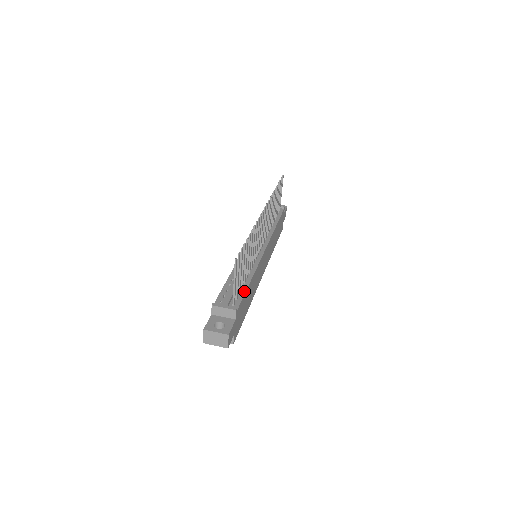
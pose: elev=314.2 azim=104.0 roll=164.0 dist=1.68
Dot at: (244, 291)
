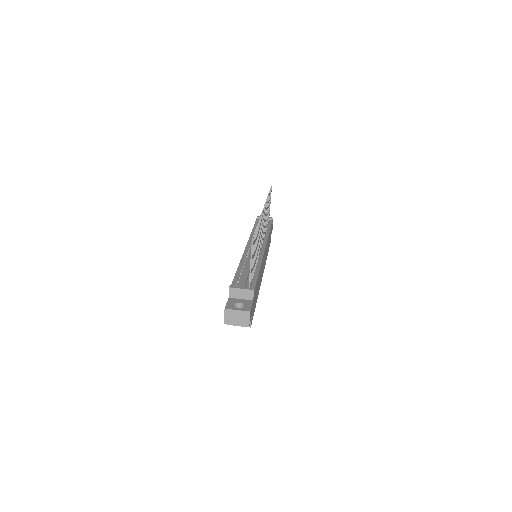
Dot at: (256, 277)
